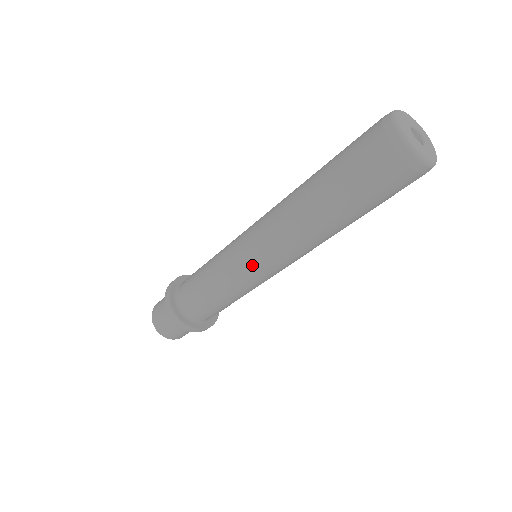
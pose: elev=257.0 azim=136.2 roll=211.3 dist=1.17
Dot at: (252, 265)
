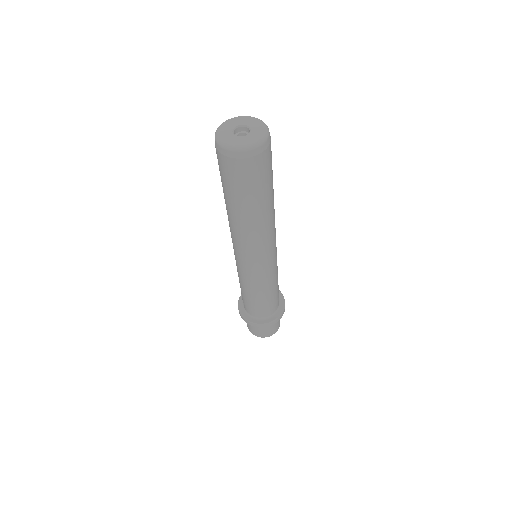
Dot at: (255, 268)
